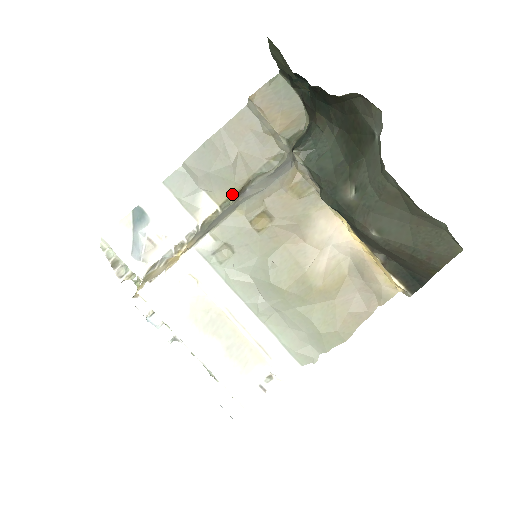
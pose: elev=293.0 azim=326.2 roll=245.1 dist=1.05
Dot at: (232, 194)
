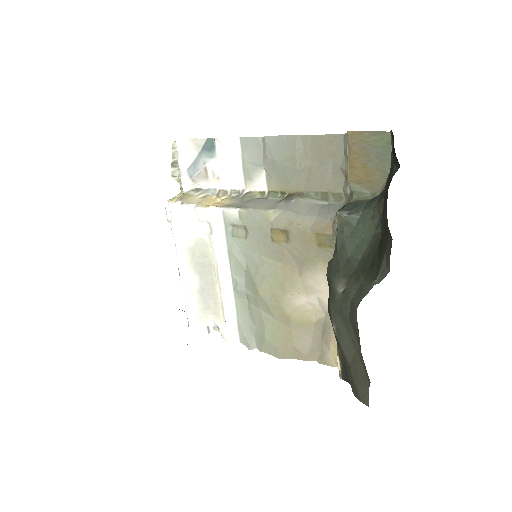
Dot at: (283, 191)
